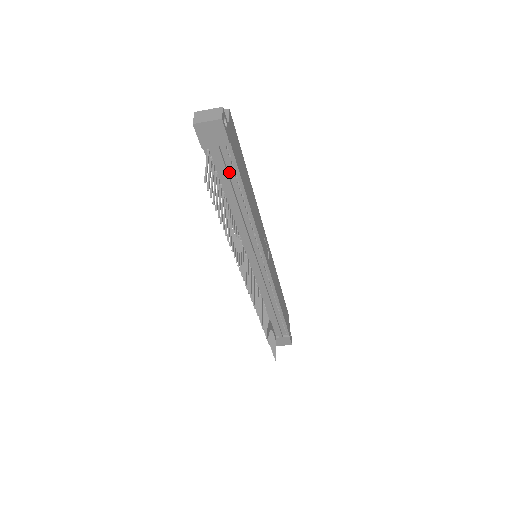
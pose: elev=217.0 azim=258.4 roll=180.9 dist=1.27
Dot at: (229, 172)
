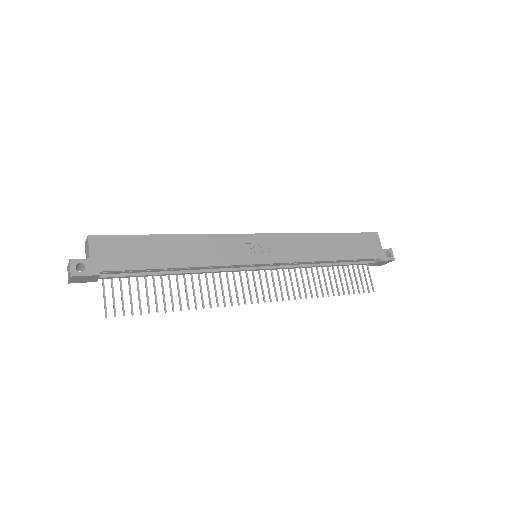
Dot at: (133, 272)
